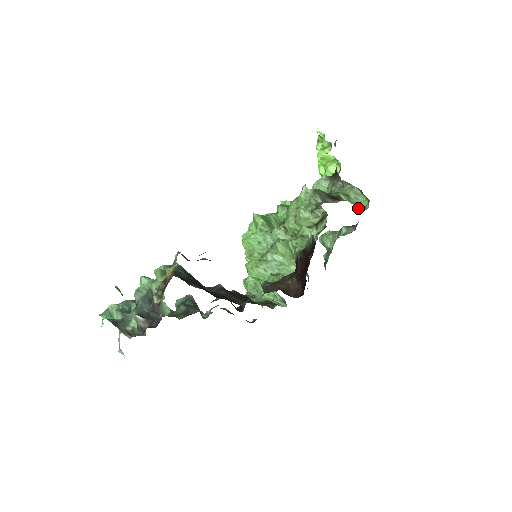
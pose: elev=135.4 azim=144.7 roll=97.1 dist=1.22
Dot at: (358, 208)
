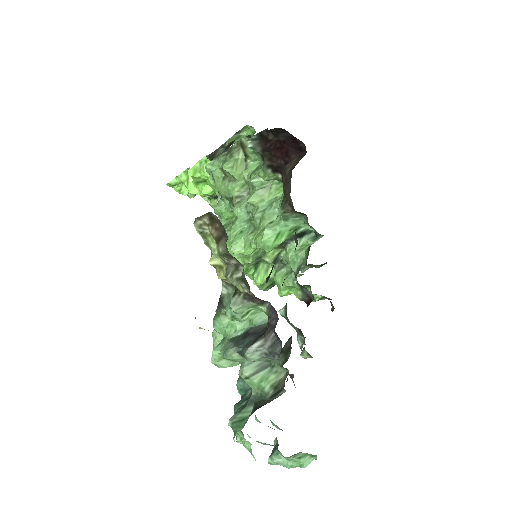
Dot at: occluded
